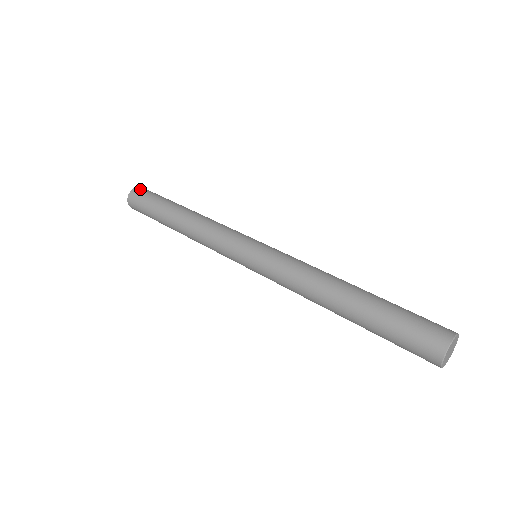
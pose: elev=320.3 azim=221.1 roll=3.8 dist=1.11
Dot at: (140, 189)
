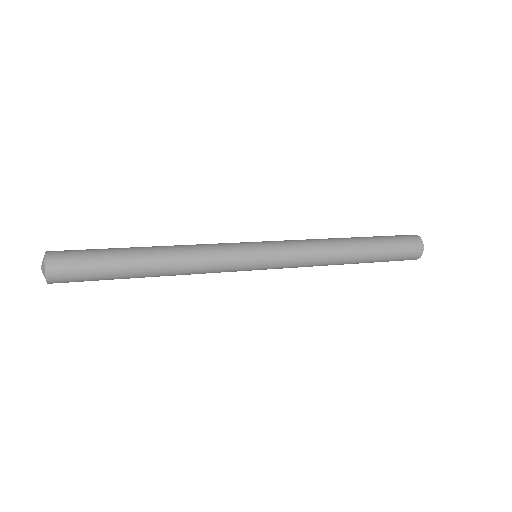
Dot at: (57, 251)
